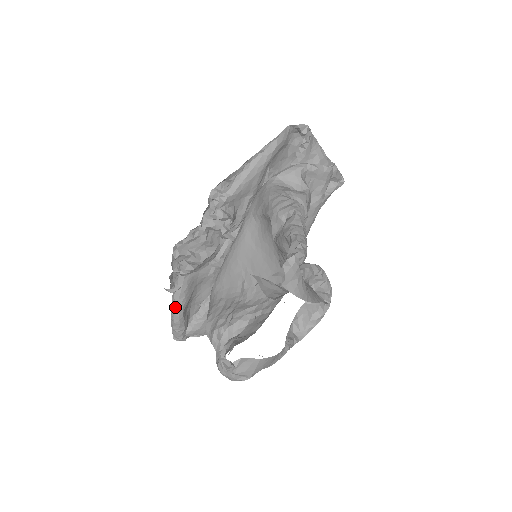
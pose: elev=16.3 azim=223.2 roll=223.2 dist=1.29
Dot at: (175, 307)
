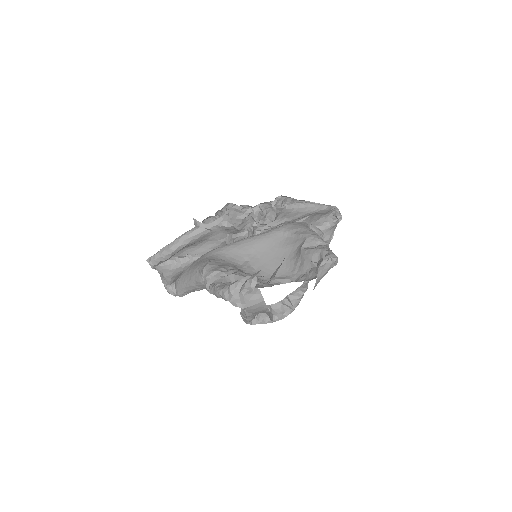
Dot at: (184, 239)
